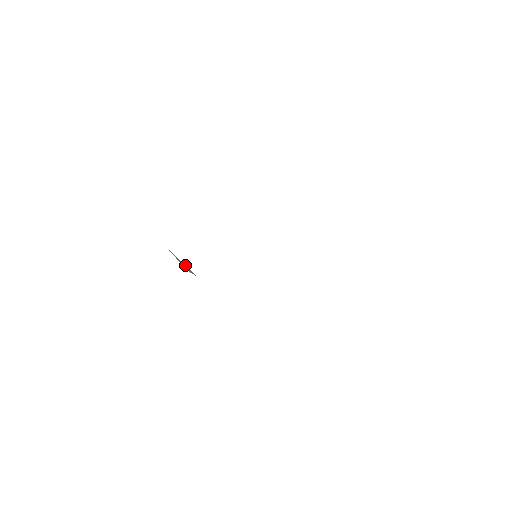
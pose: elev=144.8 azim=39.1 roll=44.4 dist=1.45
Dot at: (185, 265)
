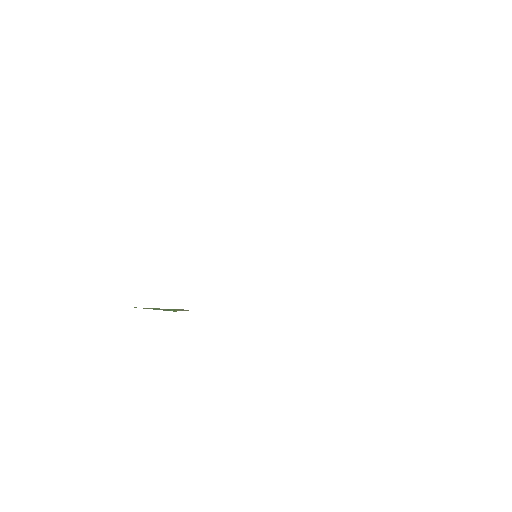
Dot at: (168, 309)
